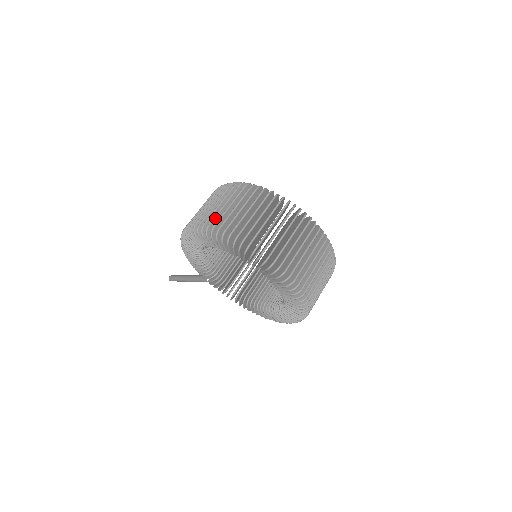
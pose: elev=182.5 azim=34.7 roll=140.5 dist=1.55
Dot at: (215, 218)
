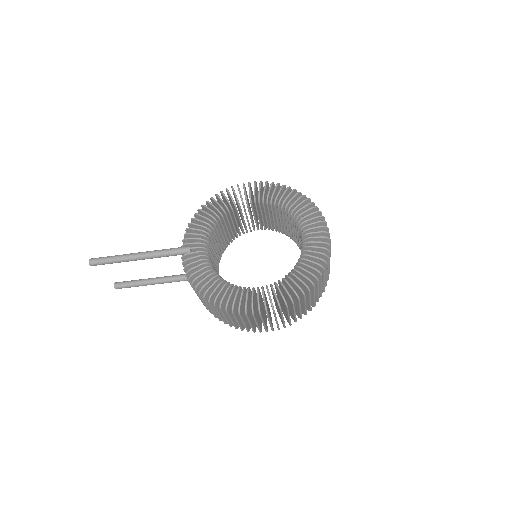
Dot at: occluded
